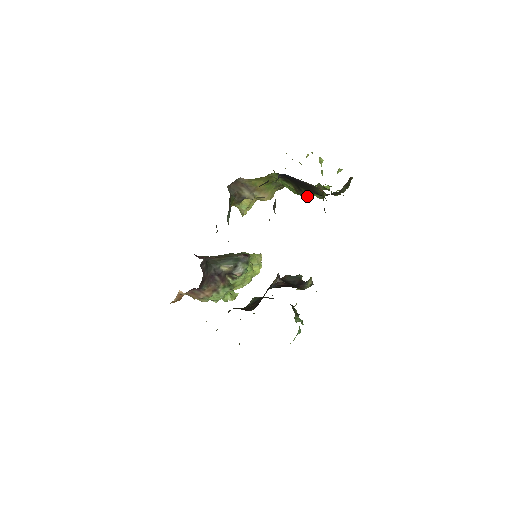
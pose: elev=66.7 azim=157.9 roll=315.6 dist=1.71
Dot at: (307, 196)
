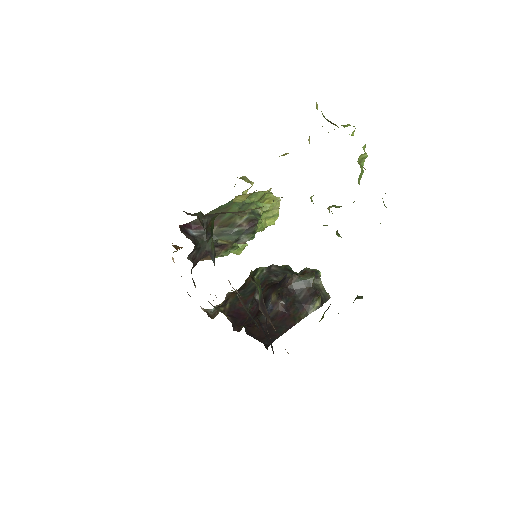
Dot at: occluded
